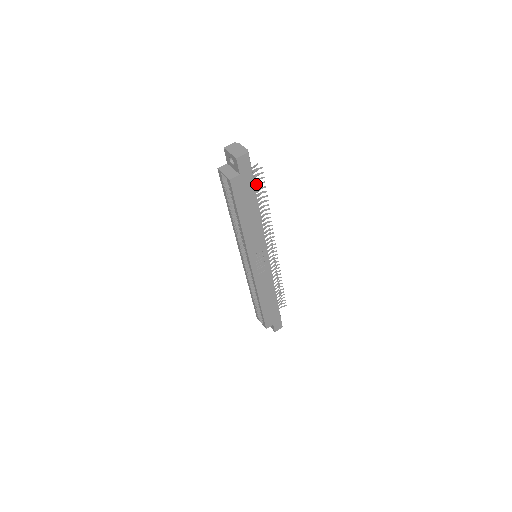
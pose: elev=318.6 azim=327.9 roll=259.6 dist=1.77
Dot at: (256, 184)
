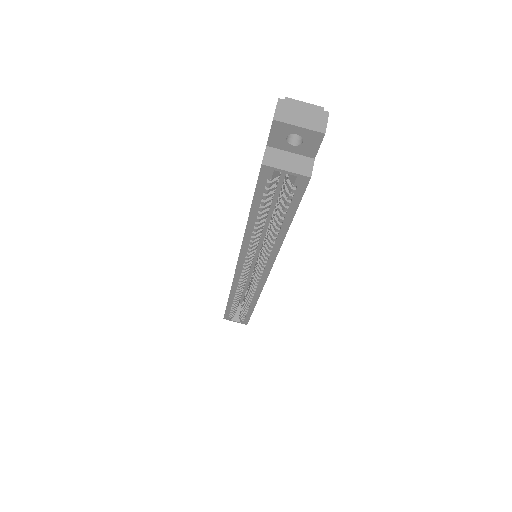
Dot at: occluded
